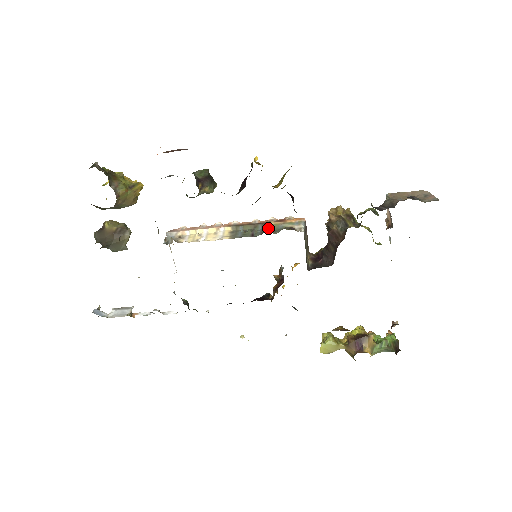
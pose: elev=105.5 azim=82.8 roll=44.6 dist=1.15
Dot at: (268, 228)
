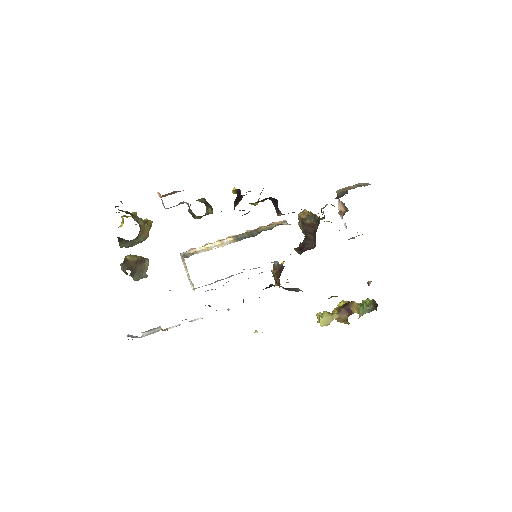
Dot at: occluded
